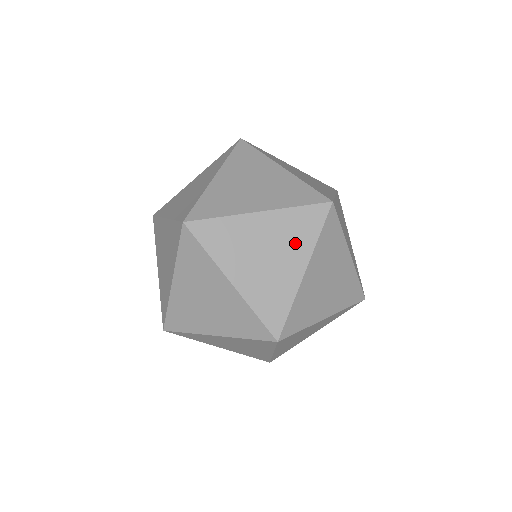
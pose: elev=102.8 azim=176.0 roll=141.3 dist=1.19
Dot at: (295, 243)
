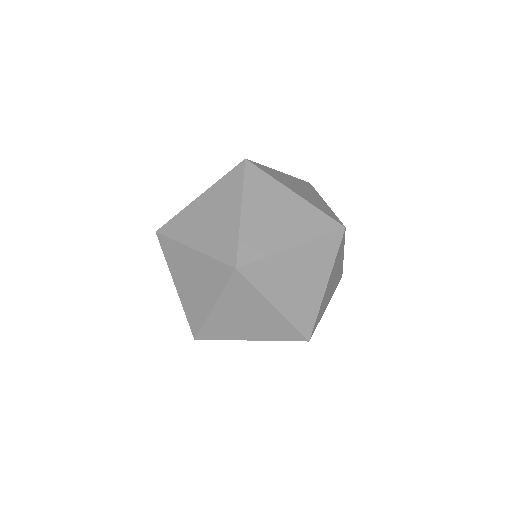
Dot at: (250, 302)
